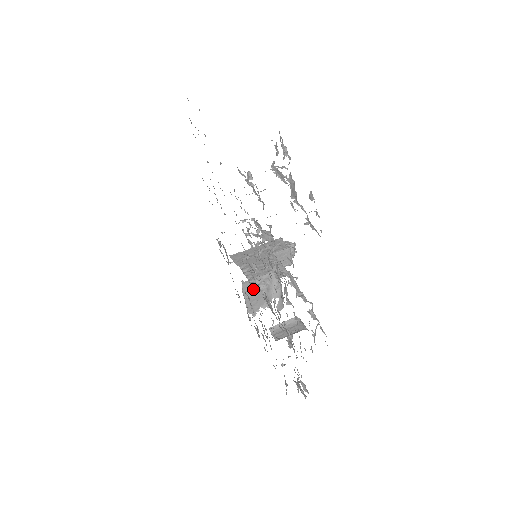
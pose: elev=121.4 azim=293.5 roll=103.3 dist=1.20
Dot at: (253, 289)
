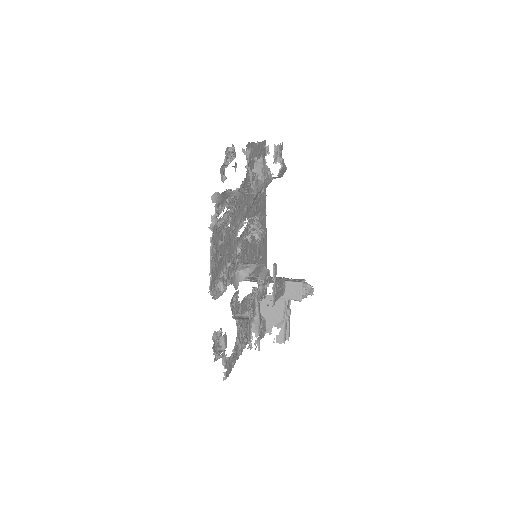
Dot at: (262, 308)
